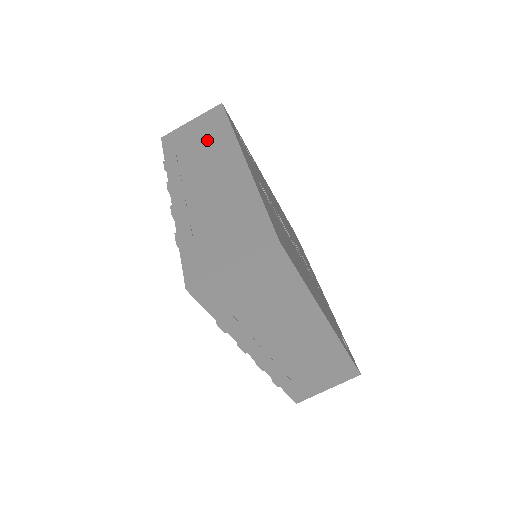
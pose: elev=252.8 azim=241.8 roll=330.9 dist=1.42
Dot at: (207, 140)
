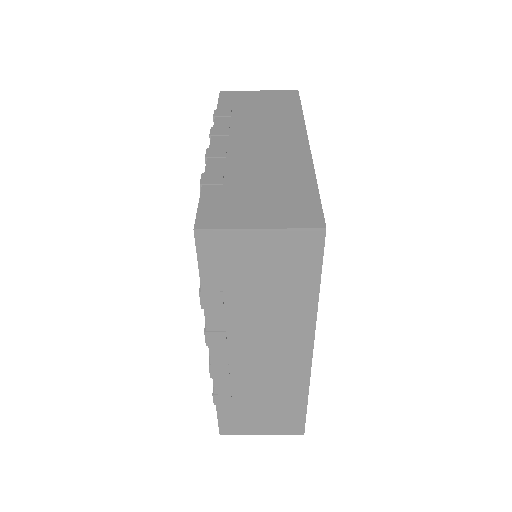
Dot at: (271, 112)
